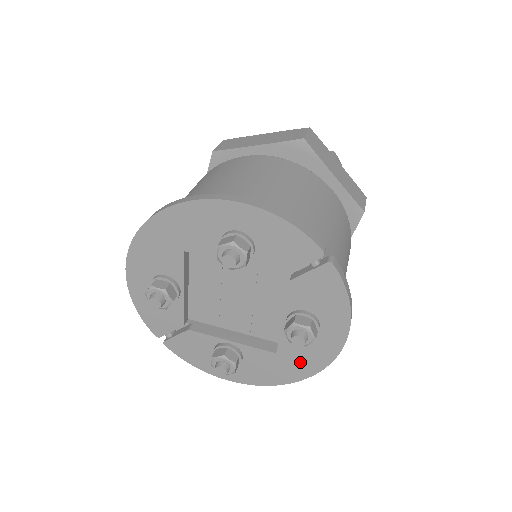
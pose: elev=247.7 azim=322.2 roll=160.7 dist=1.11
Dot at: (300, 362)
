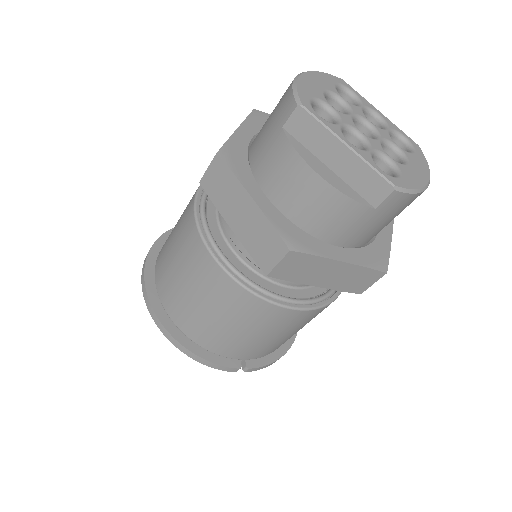
Dot at: occluded
